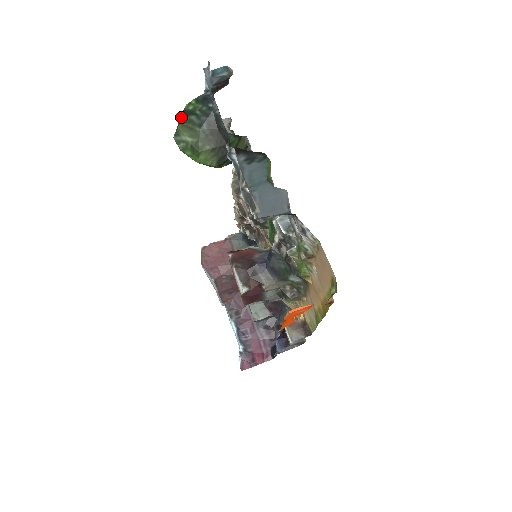
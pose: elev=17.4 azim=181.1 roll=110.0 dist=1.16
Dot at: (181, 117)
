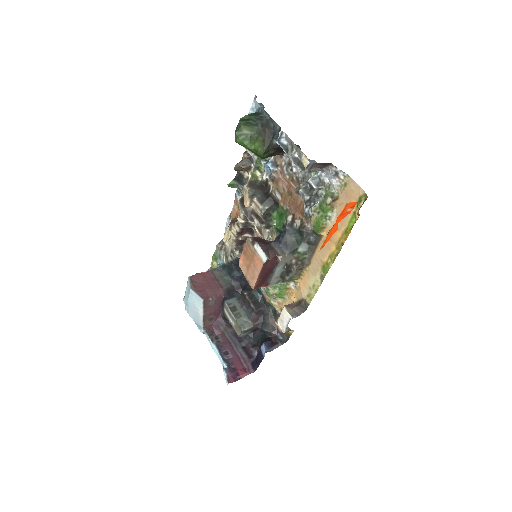
Dot at: (241, 122)
